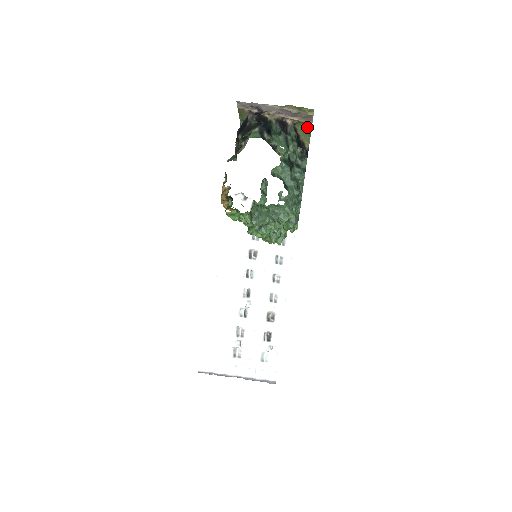
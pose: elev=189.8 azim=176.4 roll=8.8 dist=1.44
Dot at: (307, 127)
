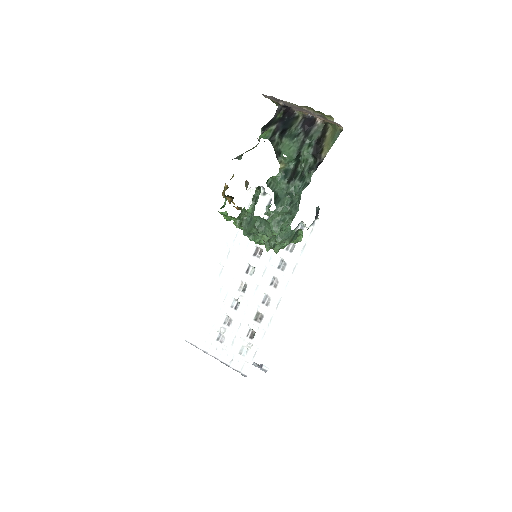
Dot at: (337, 130)
